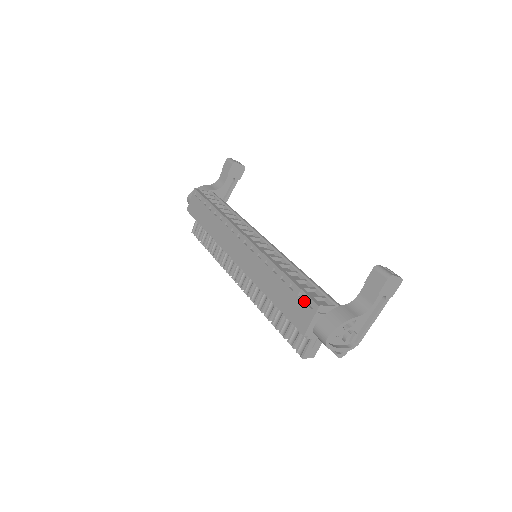
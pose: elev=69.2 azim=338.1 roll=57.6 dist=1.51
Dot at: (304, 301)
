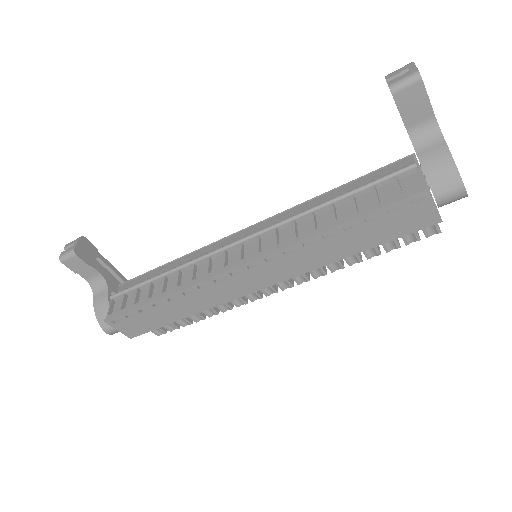
Dot at: (403, 207)
